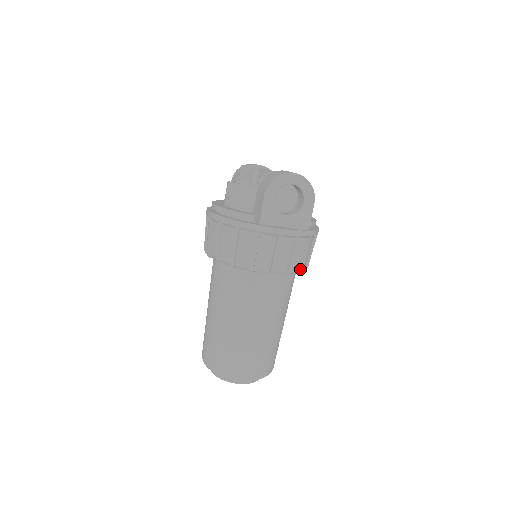
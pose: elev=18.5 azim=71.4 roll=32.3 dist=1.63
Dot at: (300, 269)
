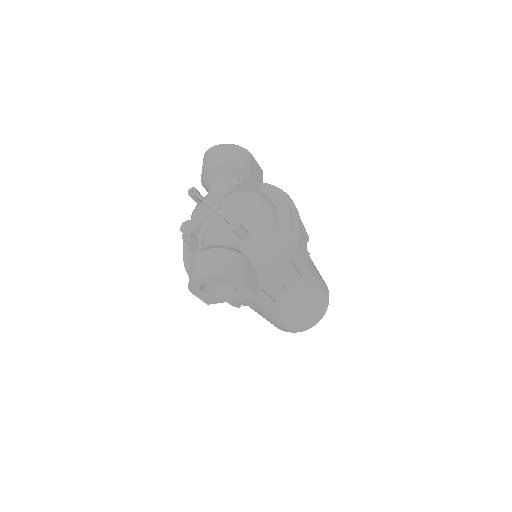
Dot at: occluded
